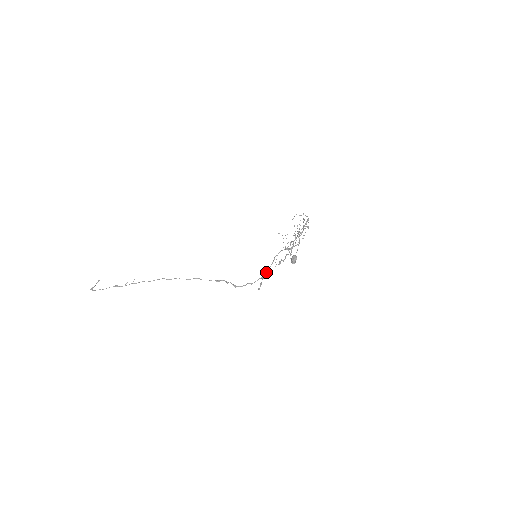
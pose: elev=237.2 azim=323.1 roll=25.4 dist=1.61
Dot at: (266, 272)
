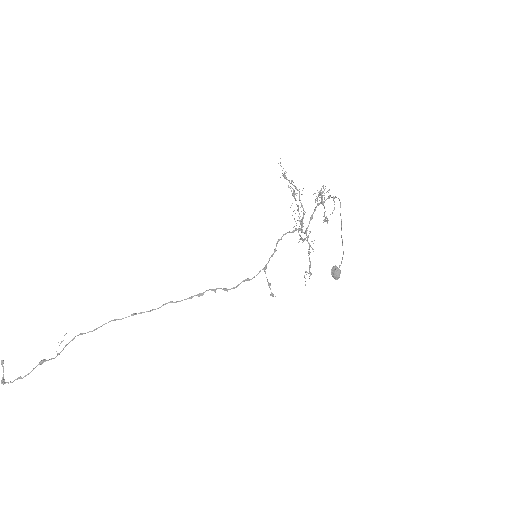
Dot at: occluded
